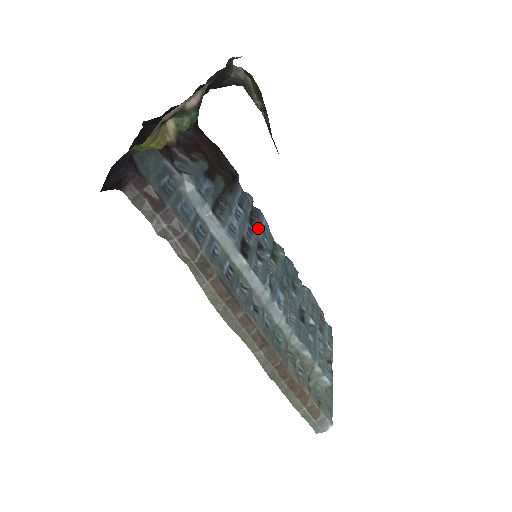
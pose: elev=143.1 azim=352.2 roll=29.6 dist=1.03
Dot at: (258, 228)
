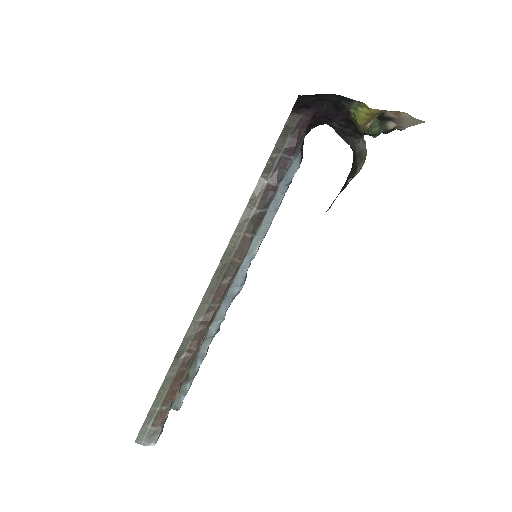
Dot at: occluded
